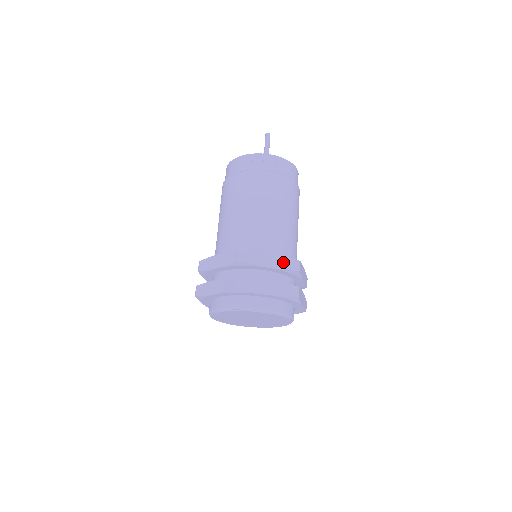
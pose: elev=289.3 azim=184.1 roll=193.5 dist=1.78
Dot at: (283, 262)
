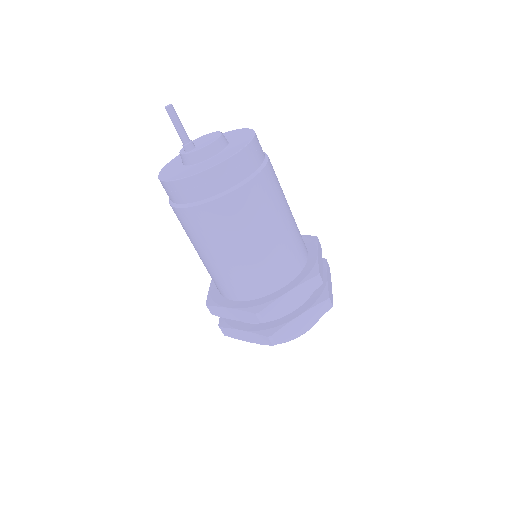
Dot at: (243, 315)
